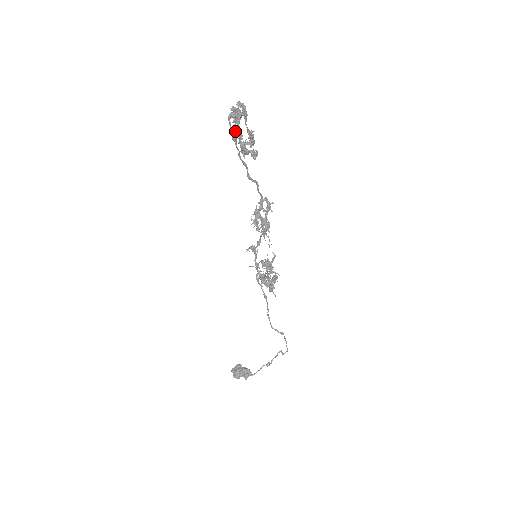
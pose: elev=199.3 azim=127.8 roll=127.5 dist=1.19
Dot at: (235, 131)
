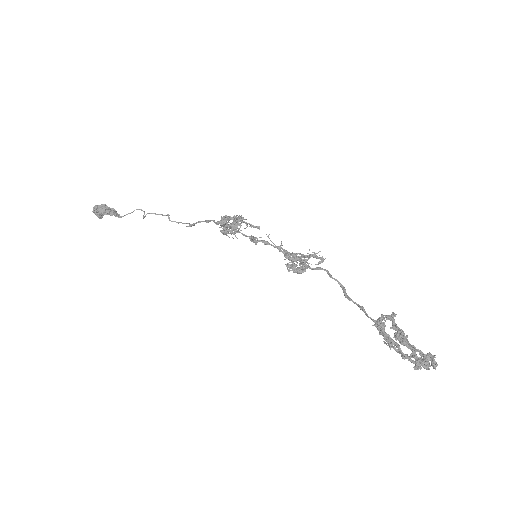
Dot at: (403, 357)
